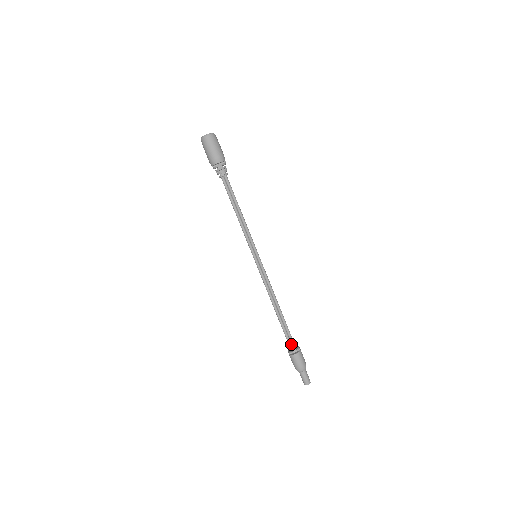
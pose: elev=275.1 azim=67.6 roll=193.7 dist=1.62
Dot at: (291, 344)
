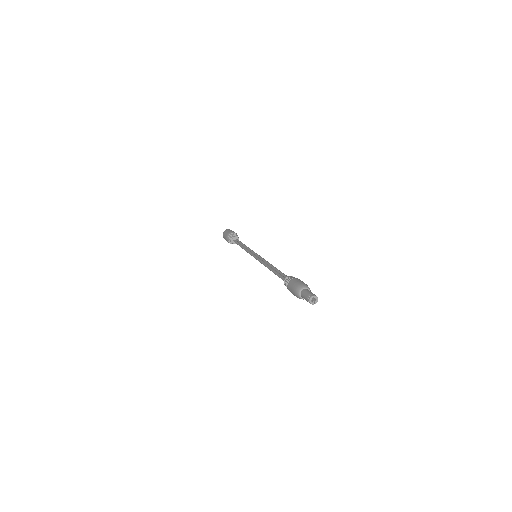
Dot at: (288, 277)
